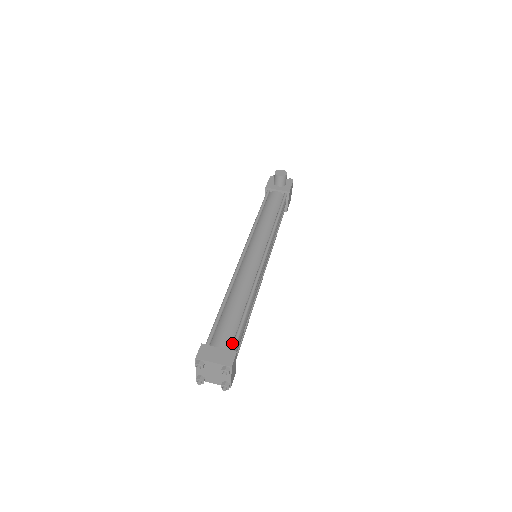
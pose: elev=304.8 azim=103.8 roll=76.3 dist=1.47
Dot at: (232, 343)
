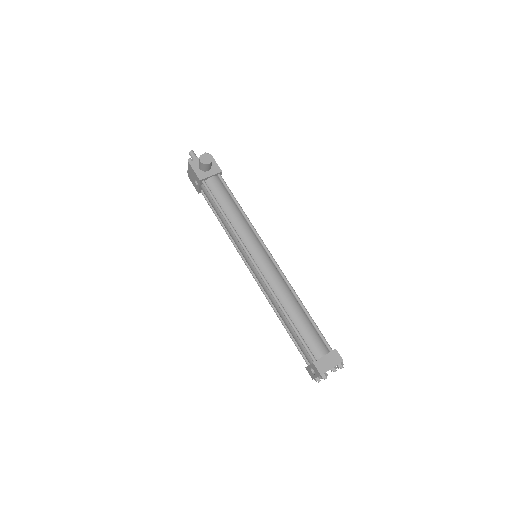
Dot at: (323, 344)
